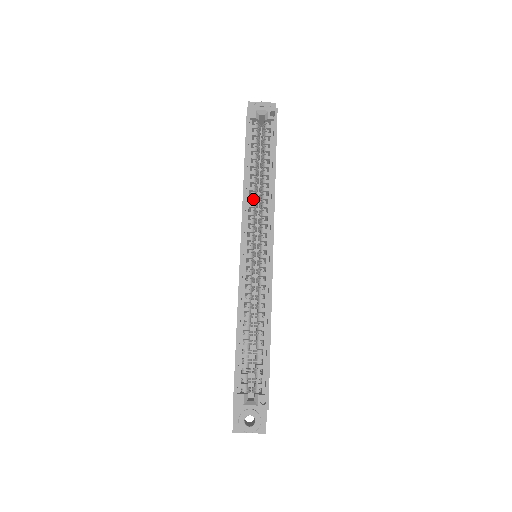
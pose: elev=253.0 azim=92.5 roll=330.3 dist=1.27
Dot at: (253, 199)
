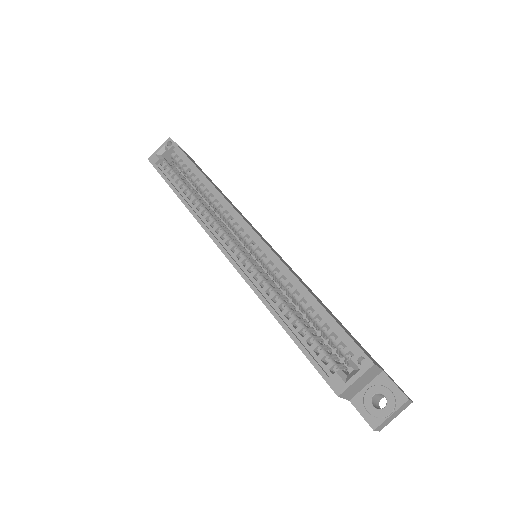
Dot at: (205, 211)
